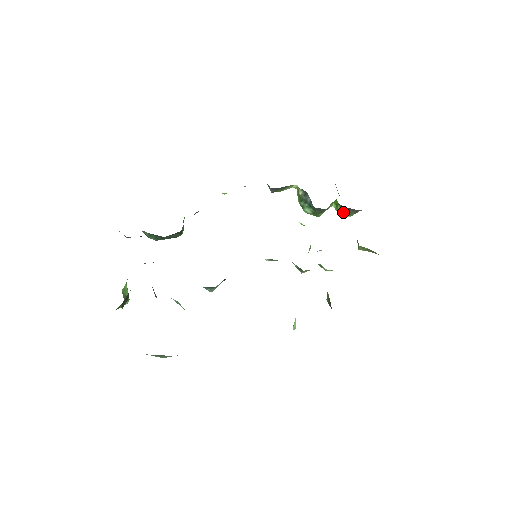
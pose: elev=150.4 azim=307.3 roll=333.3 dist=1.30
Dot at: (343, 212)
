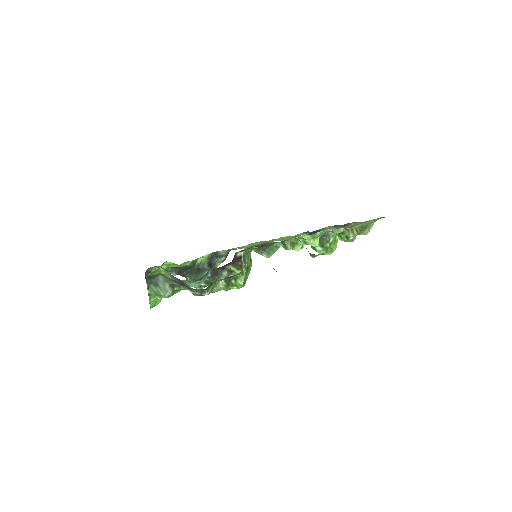
Dot at: (345, 236)
